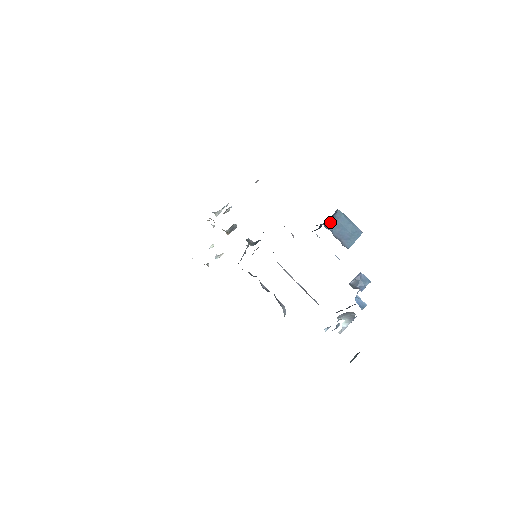
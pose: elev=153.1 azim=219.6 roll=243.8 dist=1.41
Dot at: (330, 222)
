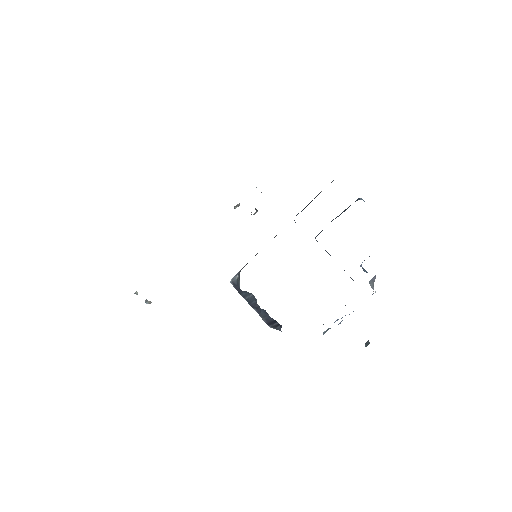
Dot at: occluded
